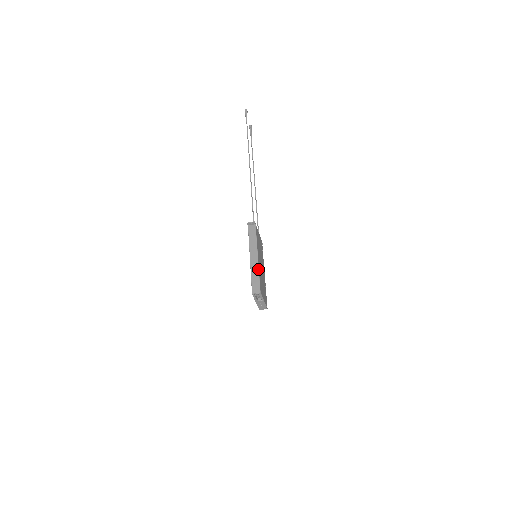
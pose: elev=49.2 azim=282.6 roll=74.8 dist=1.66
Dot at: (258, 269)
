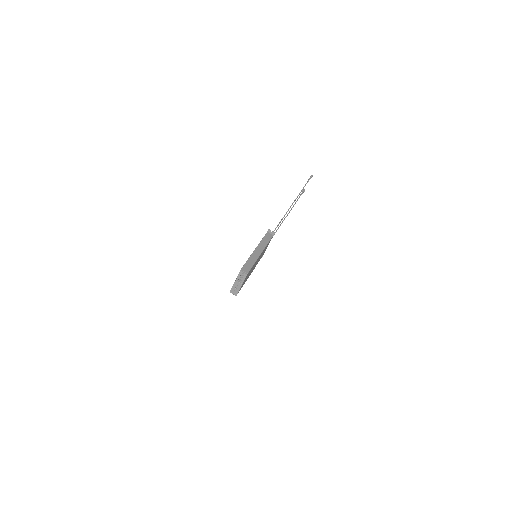
Dot at: (256, 260)
